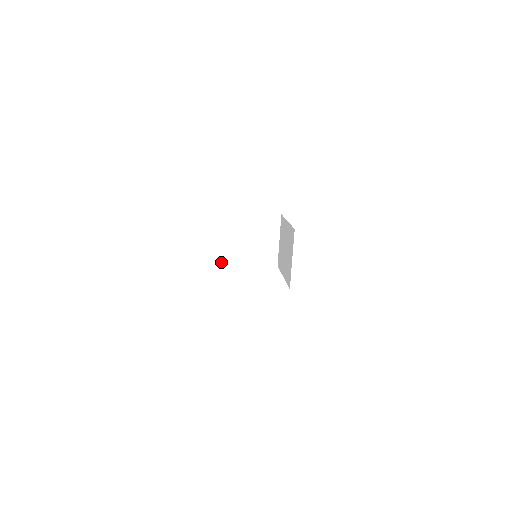
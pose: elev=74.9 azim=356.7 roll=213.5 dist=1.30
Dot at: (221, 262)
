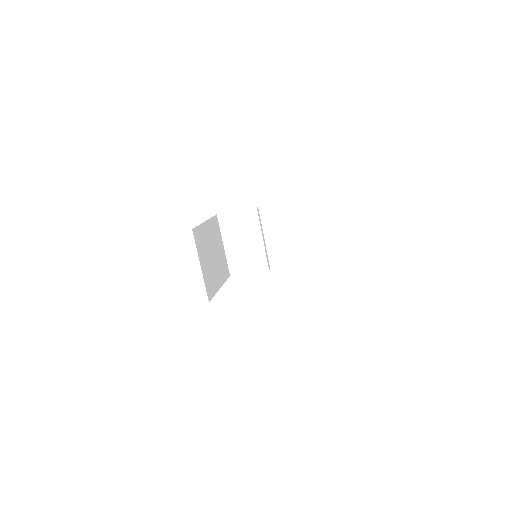
Dot at: (237, 270)
